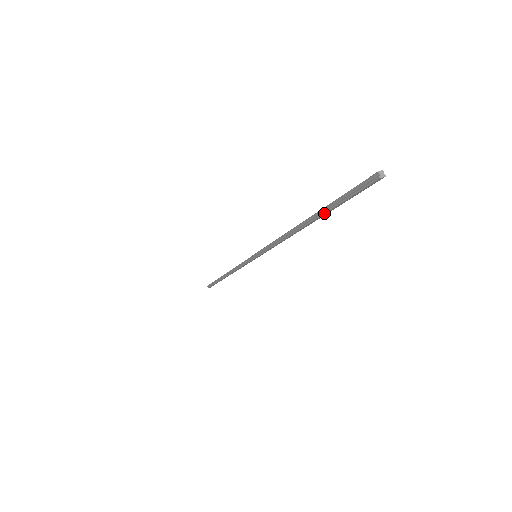
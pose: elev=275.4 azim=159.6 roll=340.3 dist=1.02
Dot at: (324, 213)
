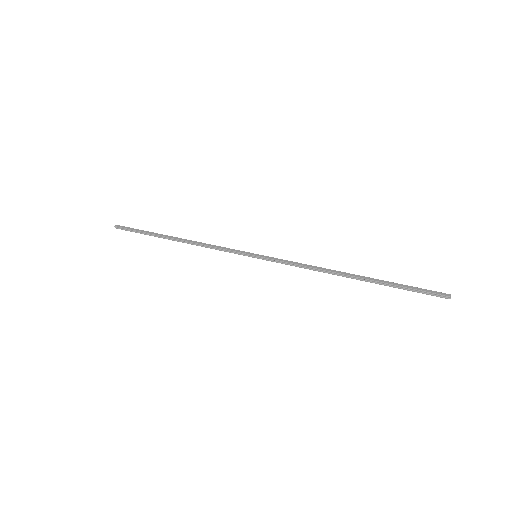
Dot at: (384, 285)
